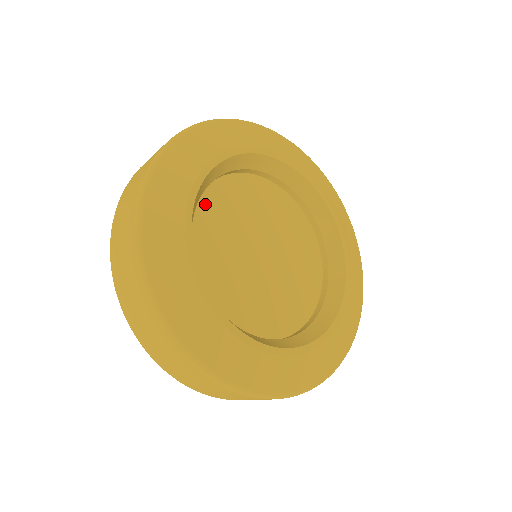
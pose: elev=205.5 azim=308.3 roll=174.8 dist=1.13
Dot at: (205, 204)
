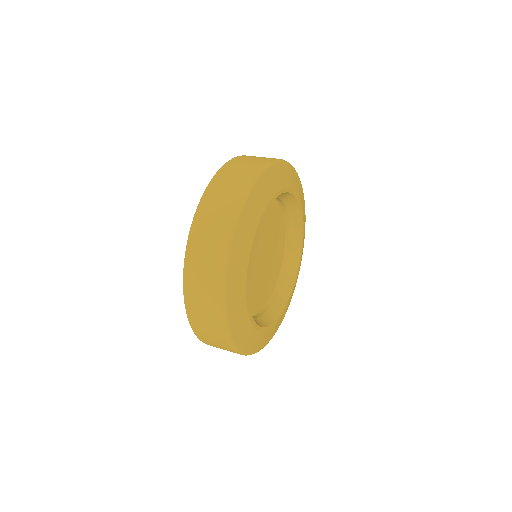
Dot at: occluded
